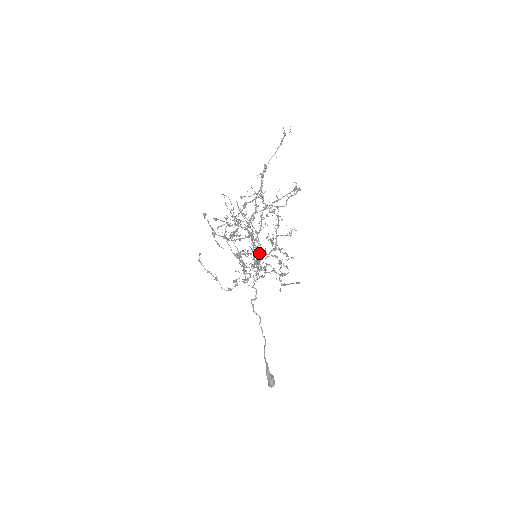
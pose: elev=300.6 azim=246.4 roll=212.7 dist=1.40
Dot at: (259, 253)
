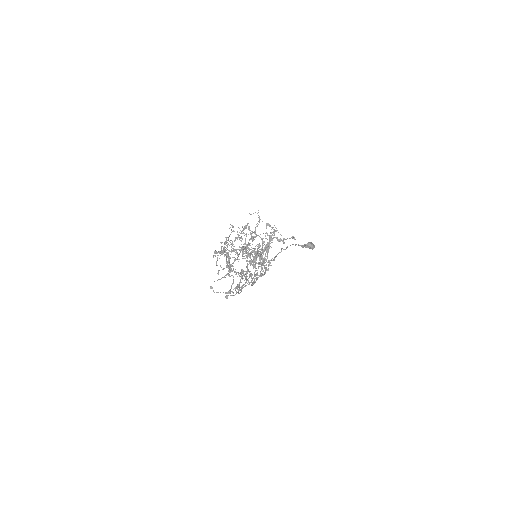
Dot at: occluded
